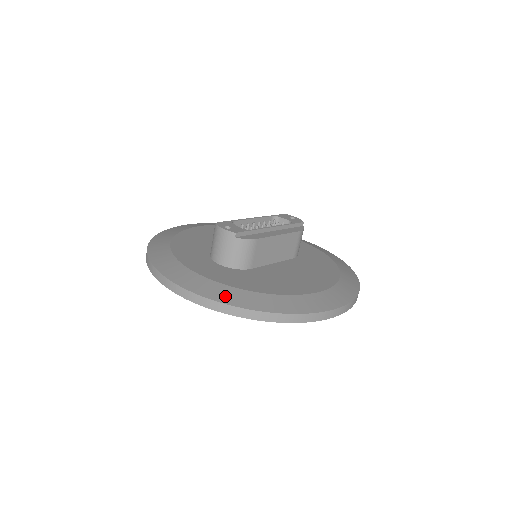
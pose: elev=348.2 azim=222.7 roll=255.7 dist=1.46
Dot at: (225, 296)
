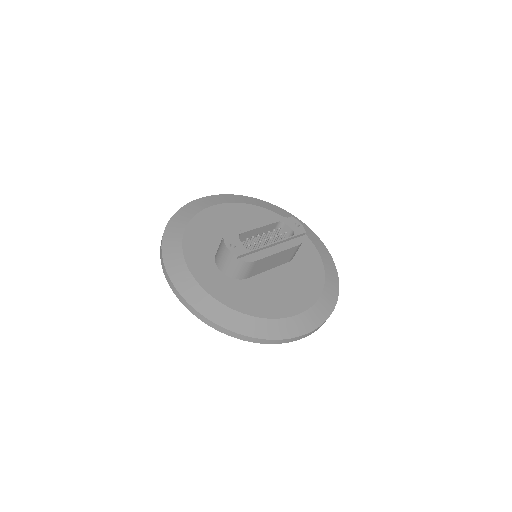
Dot at: (217, 315)
